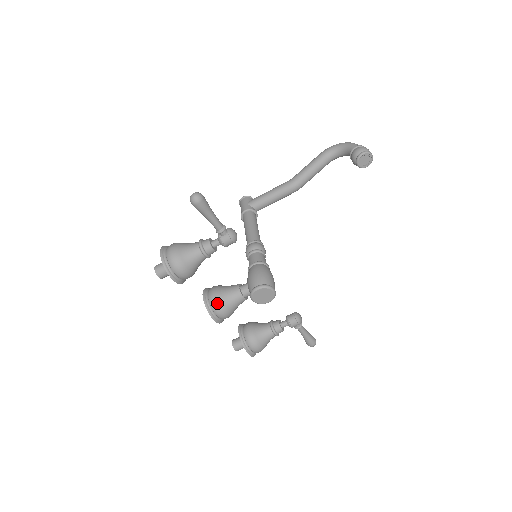
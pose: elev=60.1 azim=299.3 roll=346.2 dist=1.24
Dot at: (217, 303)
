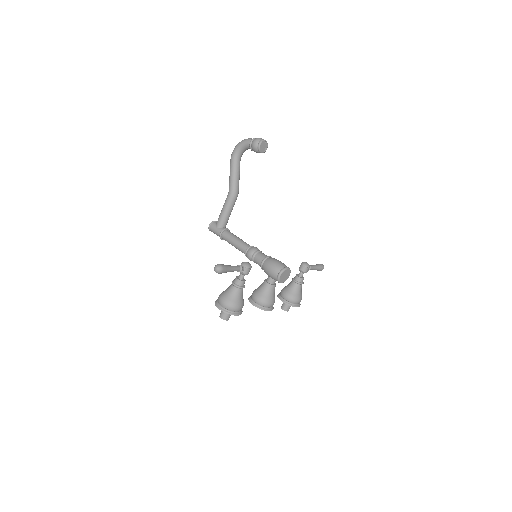
Dot at: (264, 302)
